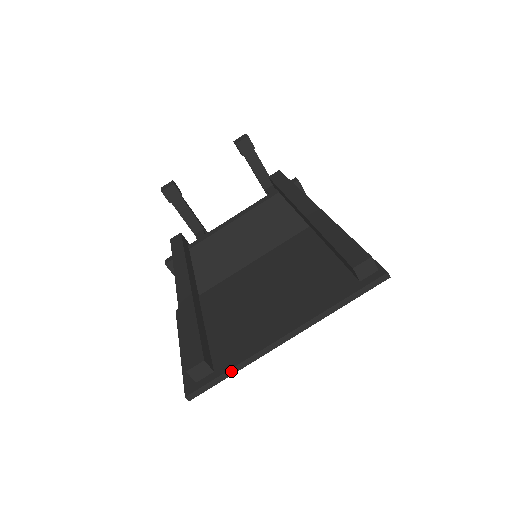
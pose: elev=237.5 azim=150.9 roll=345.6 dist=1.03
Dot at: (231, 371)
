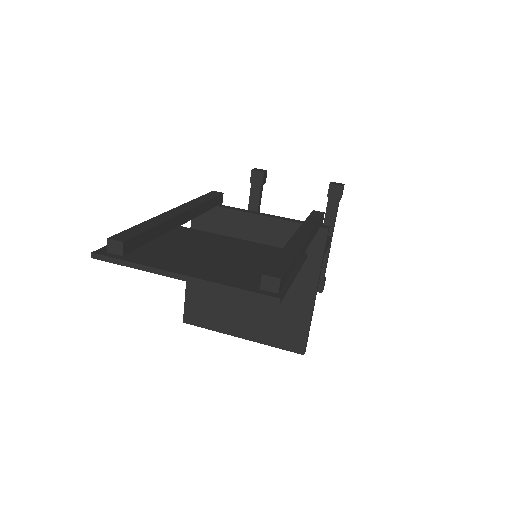
Dot at: (131, 264)
